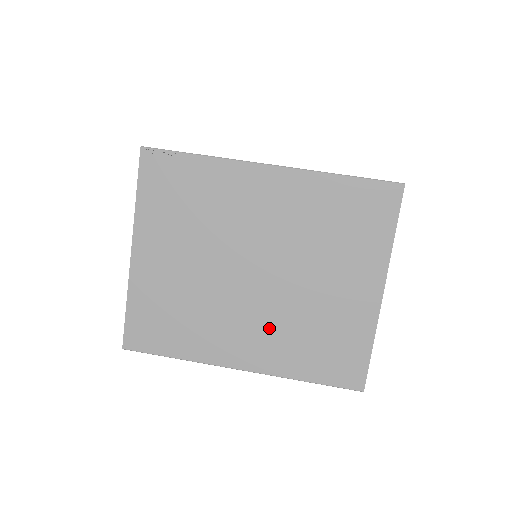
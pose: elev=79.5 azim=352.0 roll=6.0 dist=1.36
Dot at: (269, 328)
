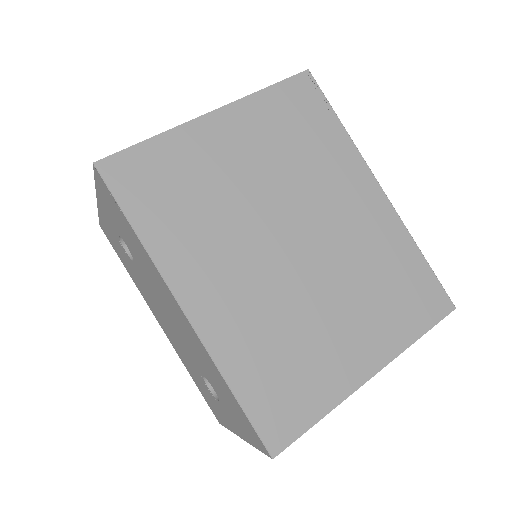
Dot at: (253, 301)
